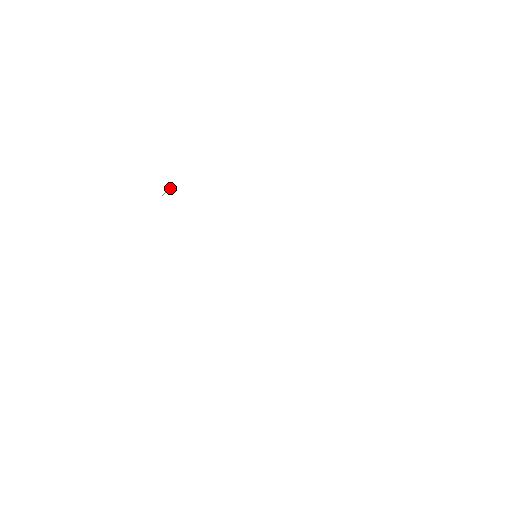
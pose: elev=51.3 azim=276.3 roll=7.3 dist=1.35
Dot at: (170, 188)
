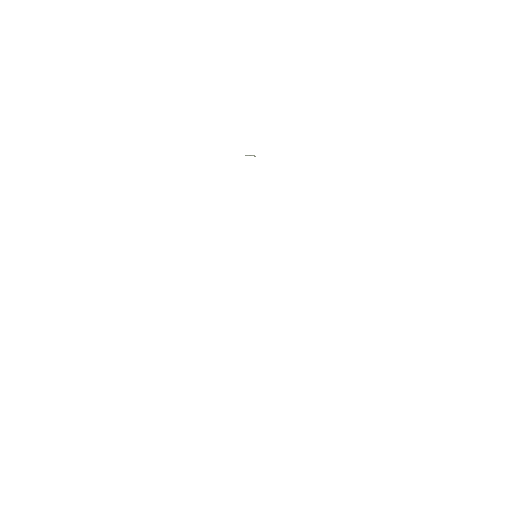
Dot at: occluded
